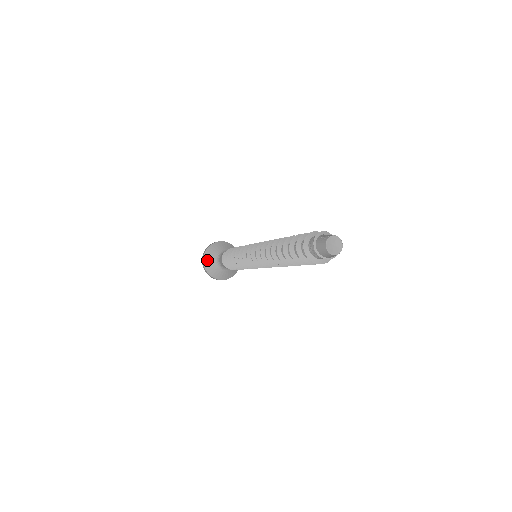
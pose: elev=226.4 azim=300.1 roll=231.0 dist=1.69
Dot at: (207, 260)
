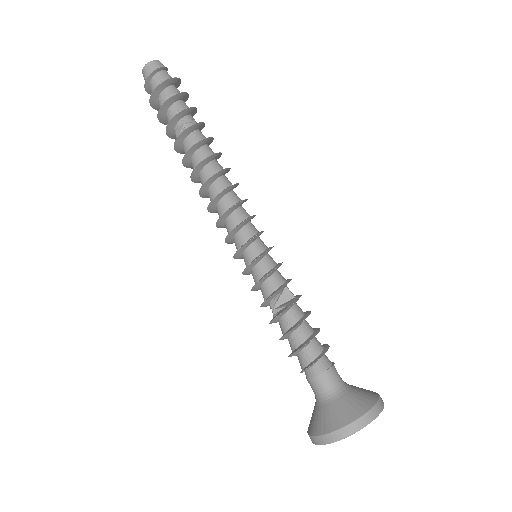
Dot at: (313, 426)
